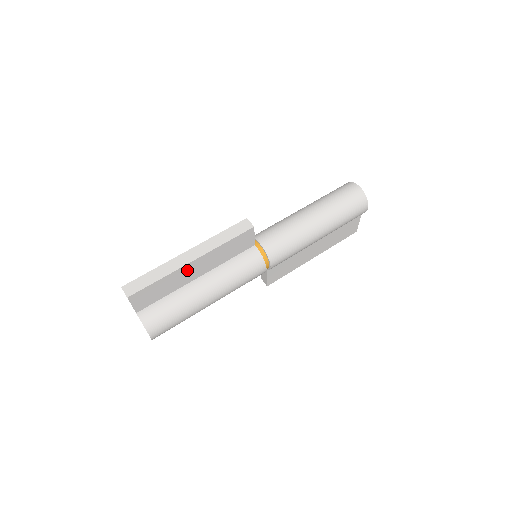
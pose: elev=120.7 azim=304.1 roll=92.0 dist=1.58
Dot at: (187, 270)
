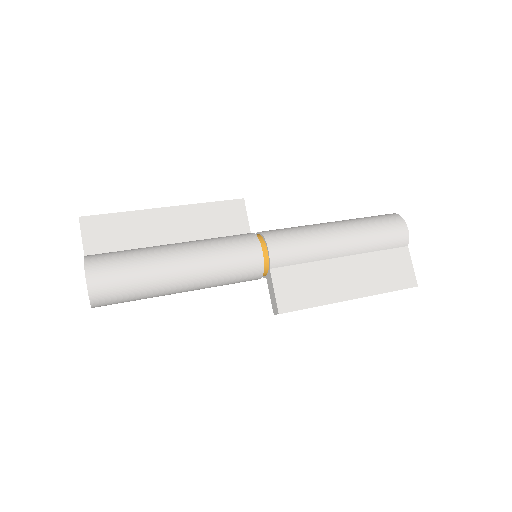
Dot at: (157, 220)
